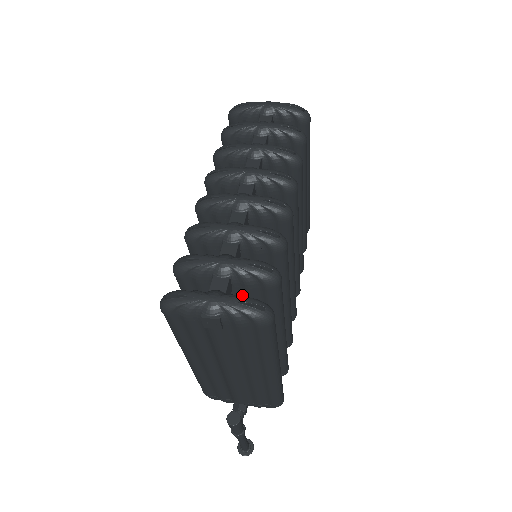
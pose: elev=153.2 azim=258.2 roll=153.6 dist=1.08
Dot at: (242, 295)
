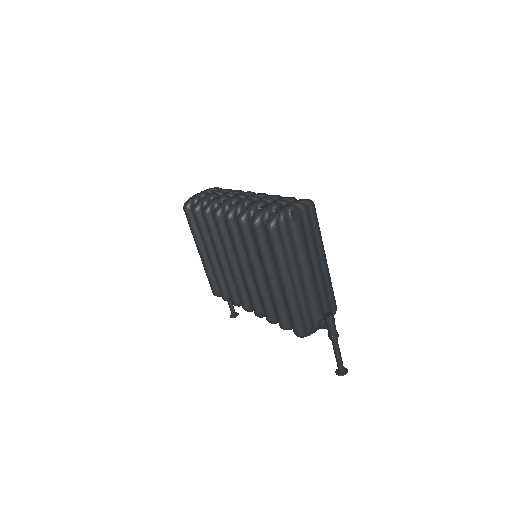
Dot at: occluded
